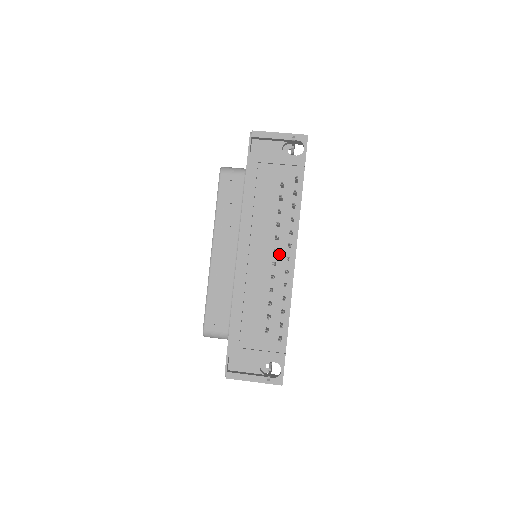
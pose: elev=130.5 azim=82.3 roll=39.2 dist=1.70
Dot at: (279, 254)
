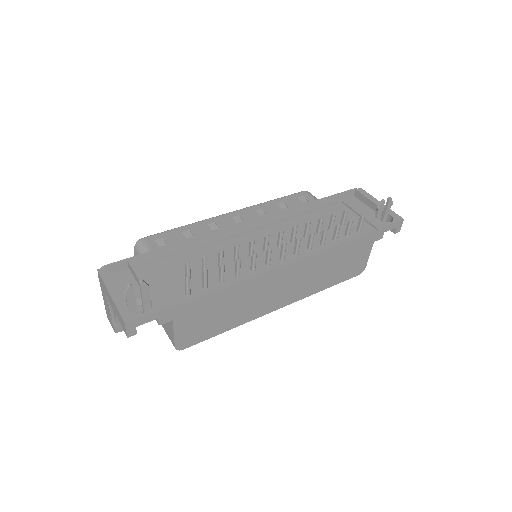
Dot at: (279, 250)
